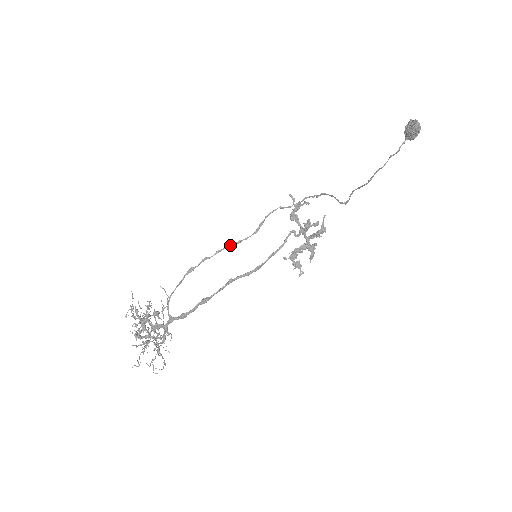
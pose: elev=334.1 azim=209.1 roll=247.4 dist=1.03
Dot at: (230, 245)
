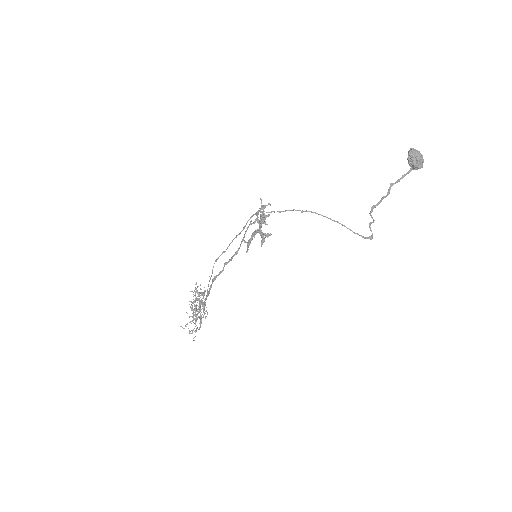
Dot at: occluded
